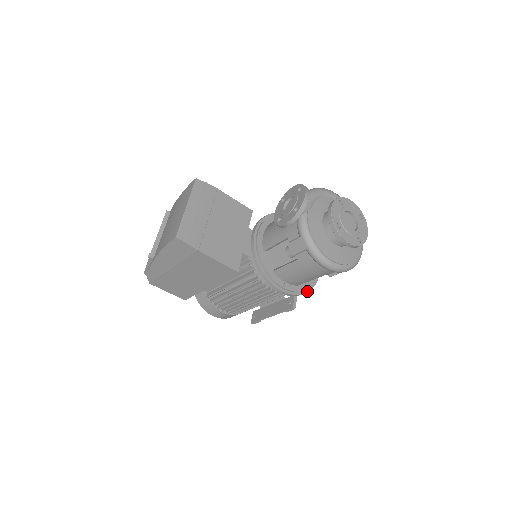
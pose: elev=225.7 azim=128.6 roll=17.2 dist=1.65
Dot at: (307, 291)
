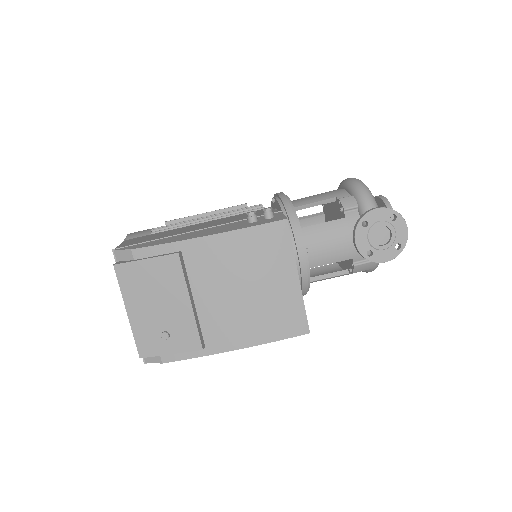
Dot at: occluded
